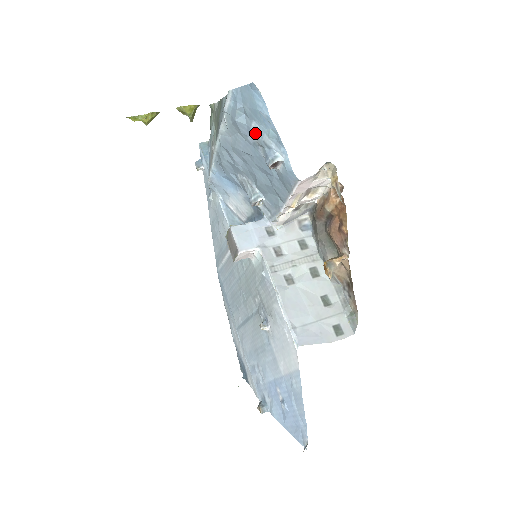
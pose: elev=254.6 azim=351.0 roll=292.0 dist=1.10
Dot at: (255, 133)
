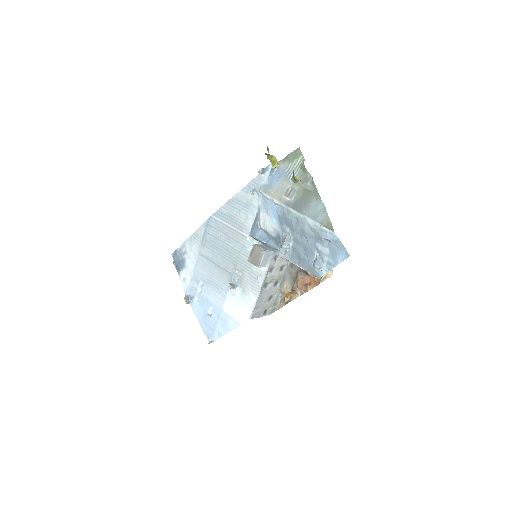
Dot at: (323, 250)
